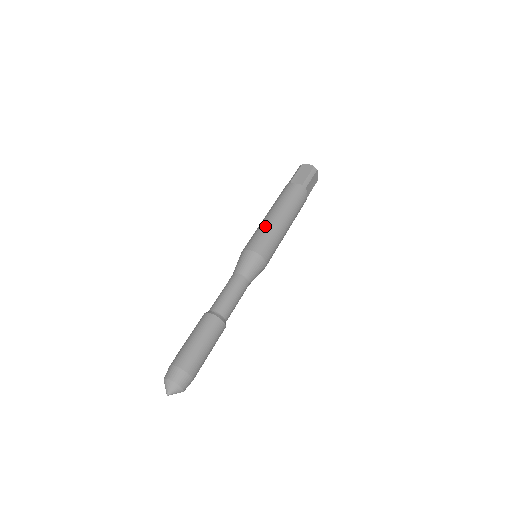
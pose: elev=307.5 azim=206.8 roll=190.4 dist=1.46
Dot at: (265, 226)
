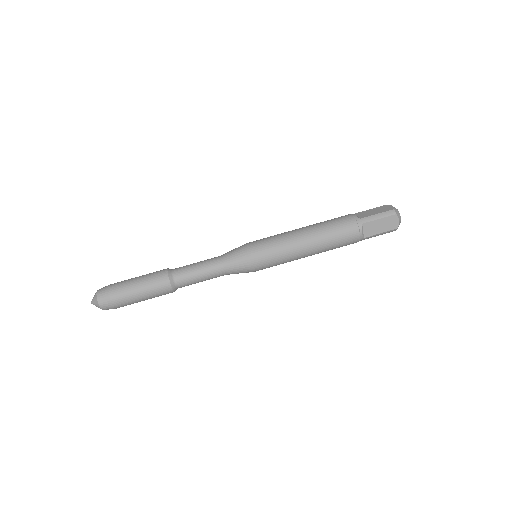
Dot at: (288, 252)
